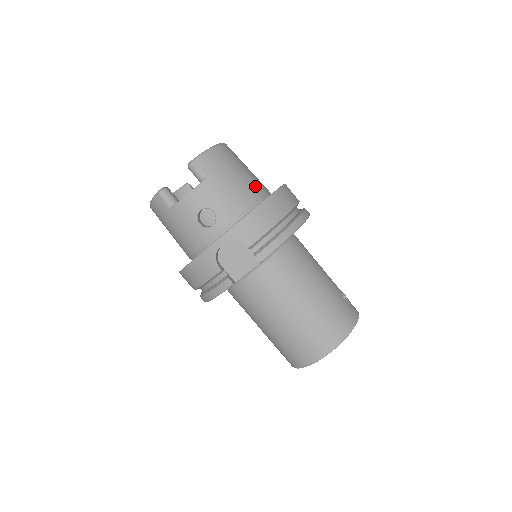
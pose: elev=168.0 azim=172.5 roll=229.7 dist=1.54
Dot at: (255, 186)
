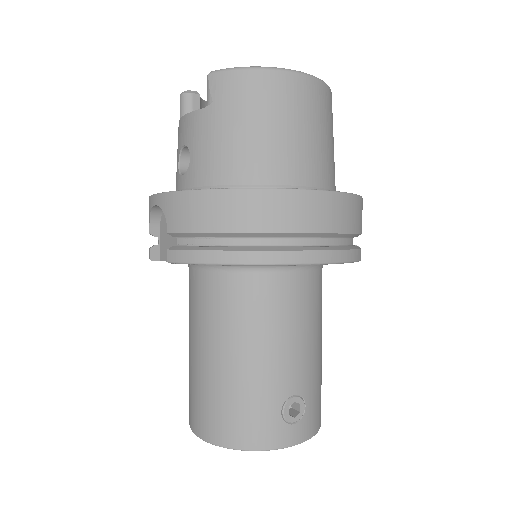
Dot at: (271, 162)
